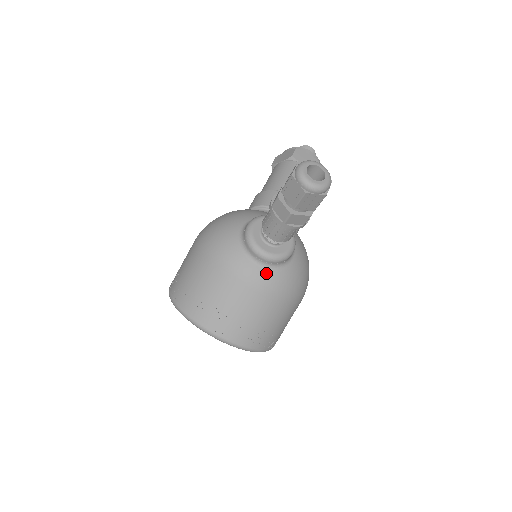
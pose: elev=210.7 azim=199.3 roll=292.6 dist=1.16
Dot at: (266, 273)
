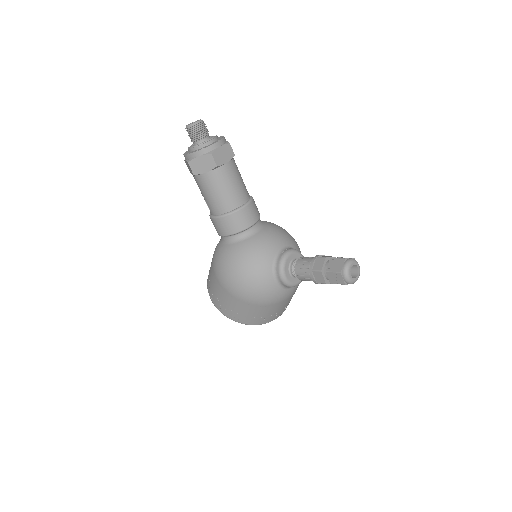
Dot at: occluded
